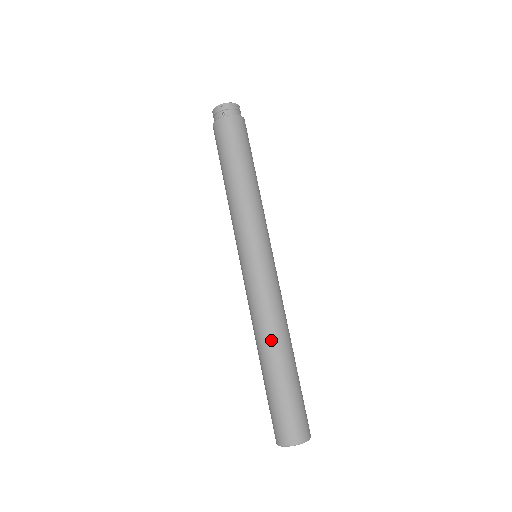
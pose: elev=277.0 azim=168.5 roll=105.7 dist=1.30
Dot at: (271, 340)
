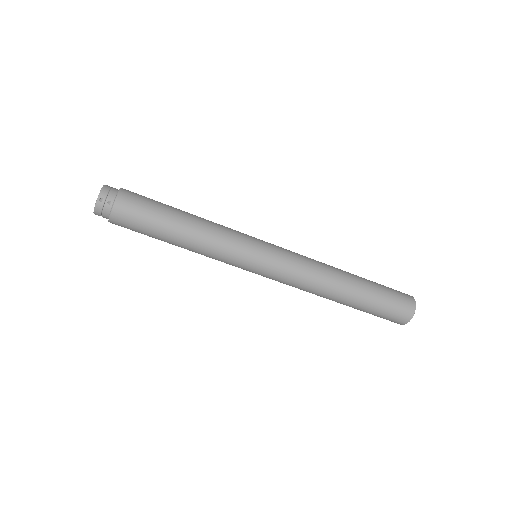
Dot at: occluded
